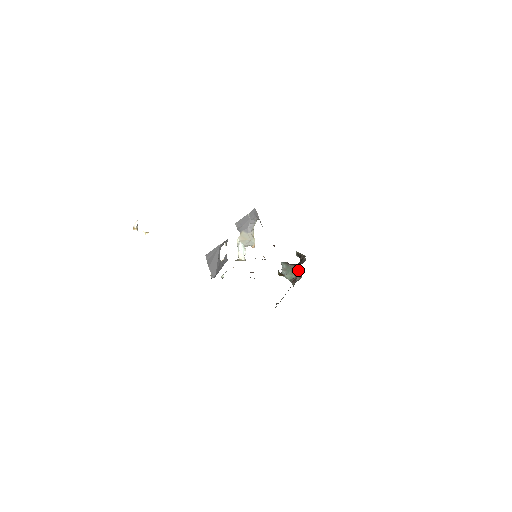
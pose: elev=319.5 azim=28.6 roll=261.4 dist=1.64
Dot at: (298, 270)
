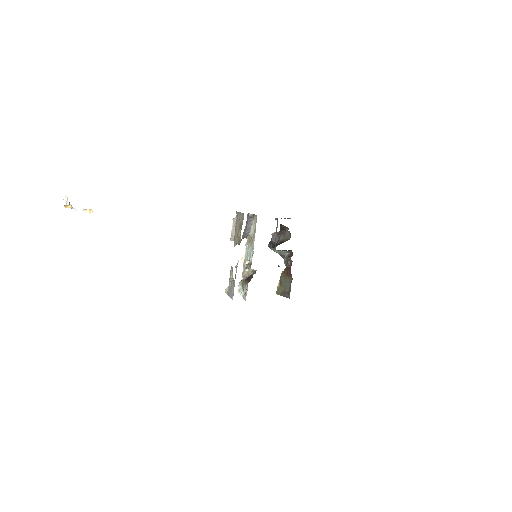
Dot at: (289, 251)
